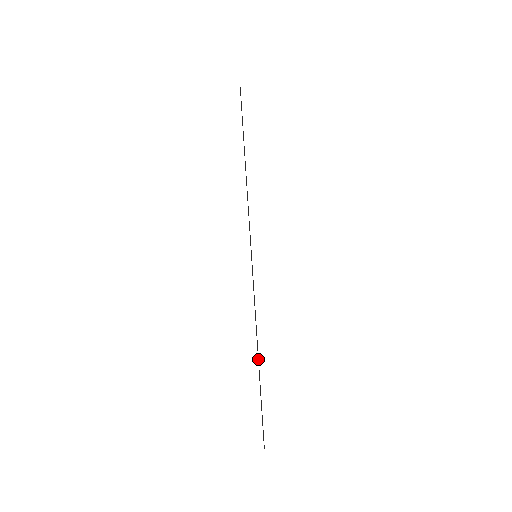
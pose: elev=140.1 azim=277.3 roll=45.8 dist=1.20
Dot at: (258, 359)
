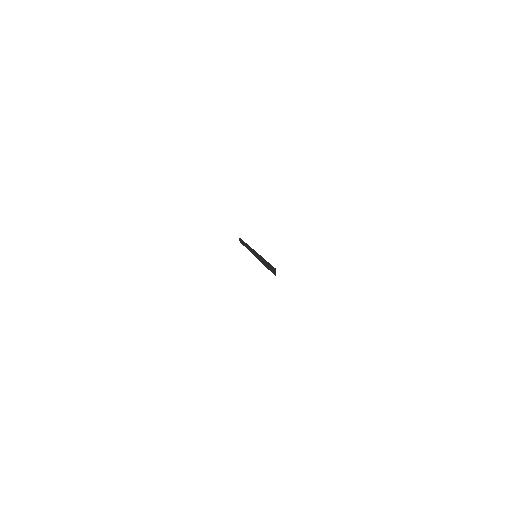
Dot at: (263, 260)
